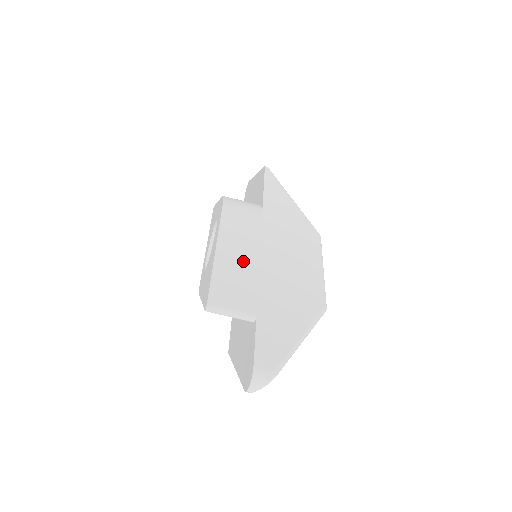
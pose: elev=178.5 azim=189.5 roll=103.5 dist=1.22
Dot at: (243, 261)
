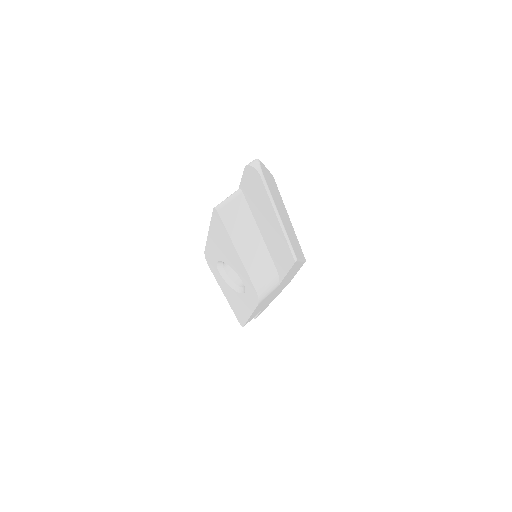
Dot at: occluded
